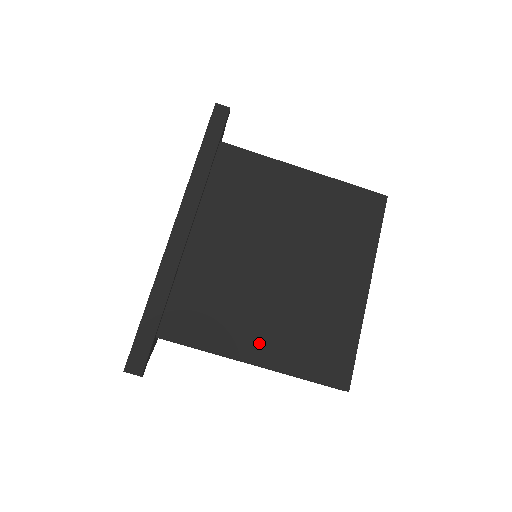
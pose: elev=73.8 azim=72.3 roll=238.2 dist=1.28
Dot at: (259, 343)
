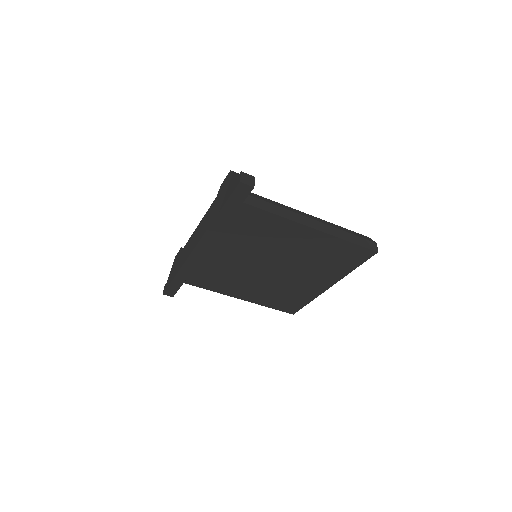
Dot at: (245, 294)
